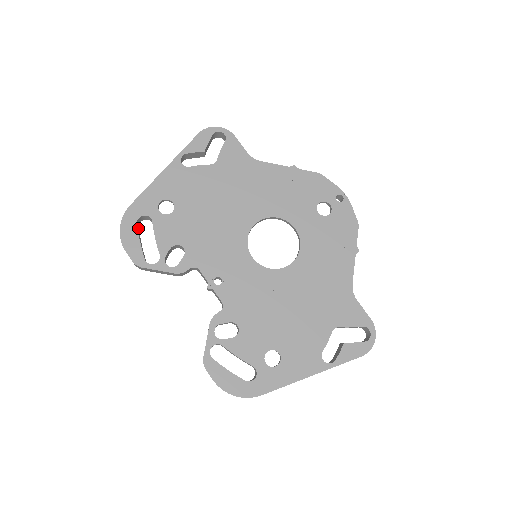
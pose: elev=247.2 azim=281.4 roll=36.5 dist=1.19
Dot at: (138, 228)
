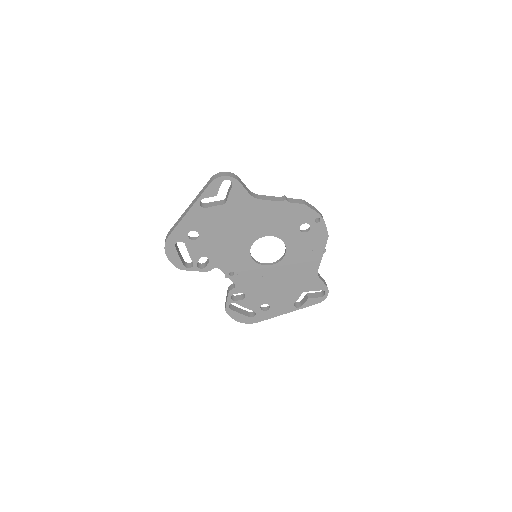
Dot at: (176, 245)
